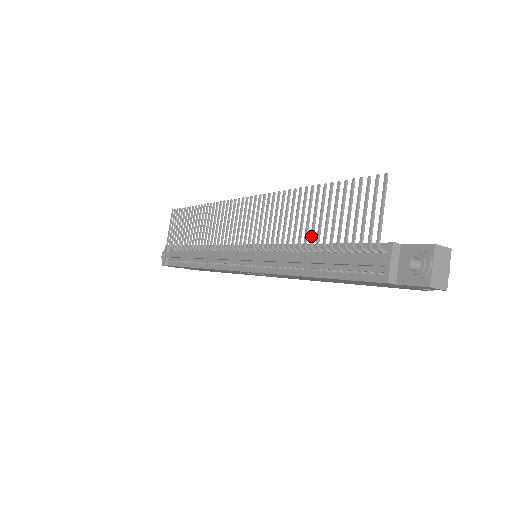
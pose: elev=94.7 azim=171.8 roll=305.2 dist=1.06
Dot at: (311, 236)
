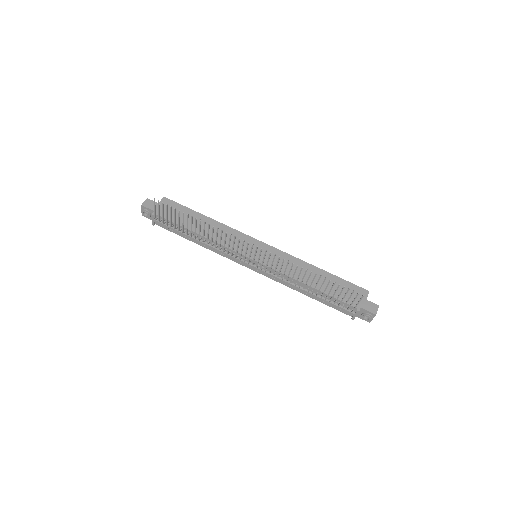
Dot at: occluded
